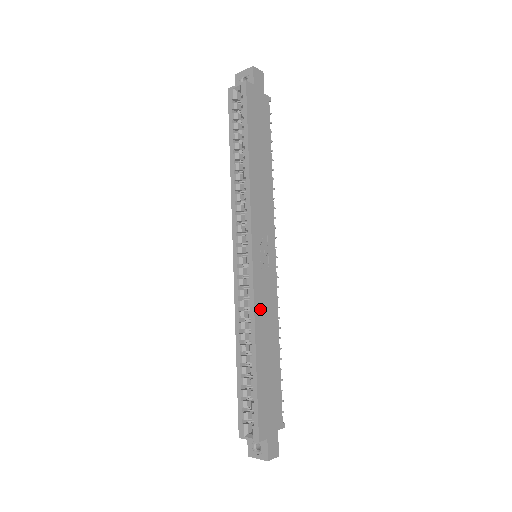
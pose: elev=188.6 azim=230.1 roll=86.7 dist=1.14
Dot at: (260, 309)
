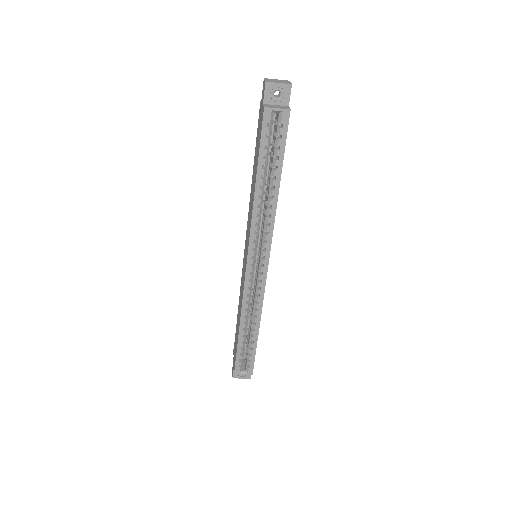
Dot at: occluded
